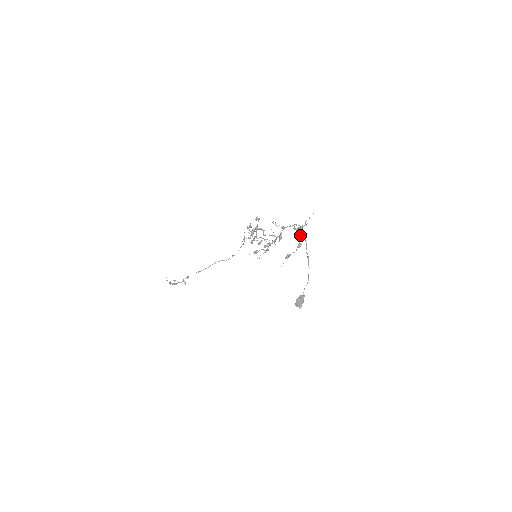
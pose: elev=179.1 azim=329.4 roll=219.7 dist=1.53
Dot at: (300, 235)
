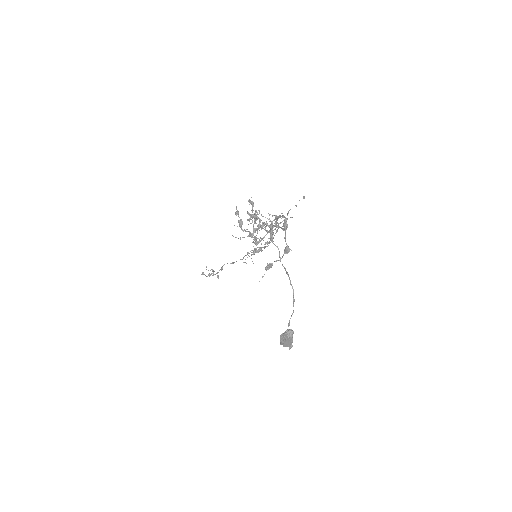
Dot at: (285, 234)
